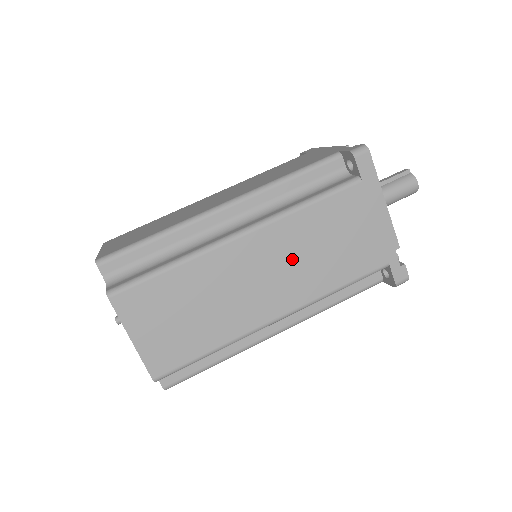
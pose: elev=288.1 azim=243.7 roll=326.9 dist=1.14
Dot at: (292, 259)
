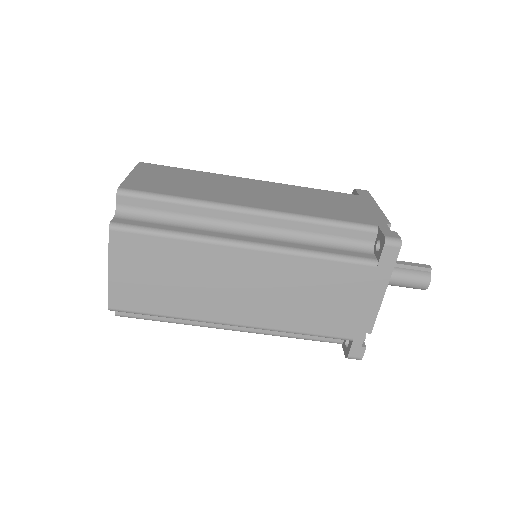
Dot at: (277, 289)
